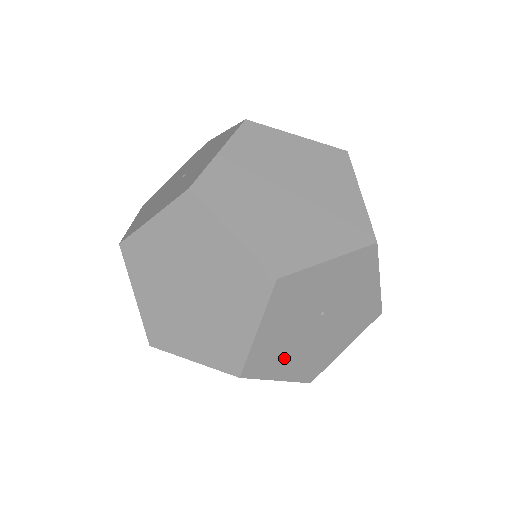
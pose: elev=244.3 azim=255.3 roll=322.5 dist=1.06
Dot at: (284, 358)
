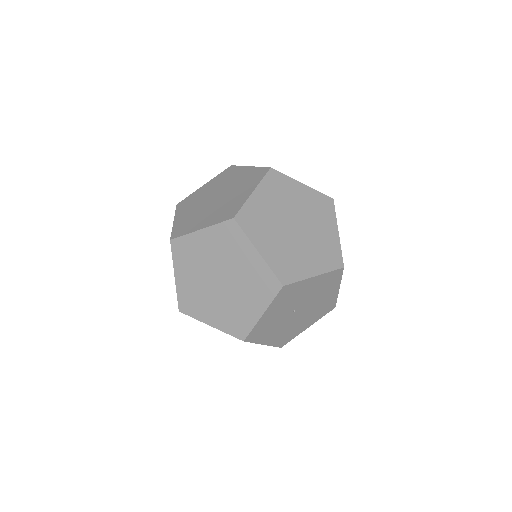
Dot at: (297, 327)
